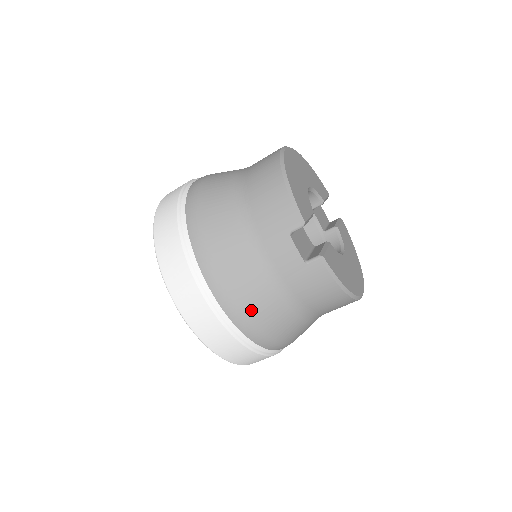
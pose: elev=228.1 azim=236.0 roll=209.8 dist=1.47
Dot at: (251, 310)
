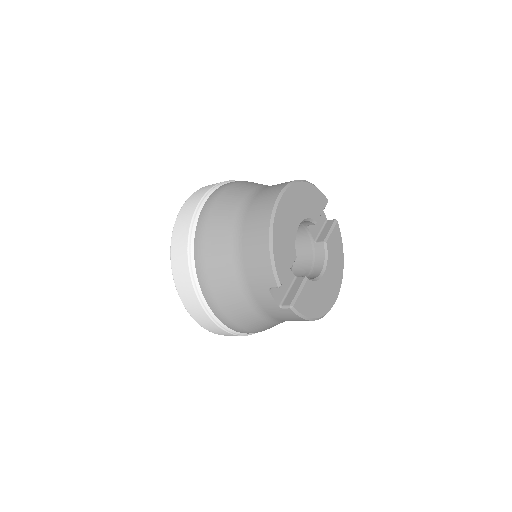
Dot at: (240, 323)
